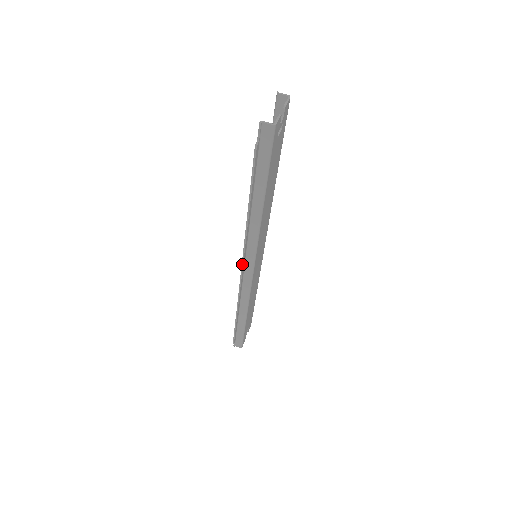
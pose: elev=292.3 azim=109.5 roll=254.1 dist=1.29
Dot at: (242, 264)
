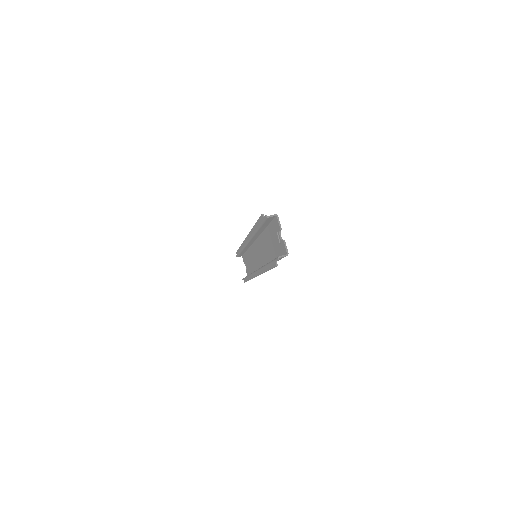
Dot at: occluded
